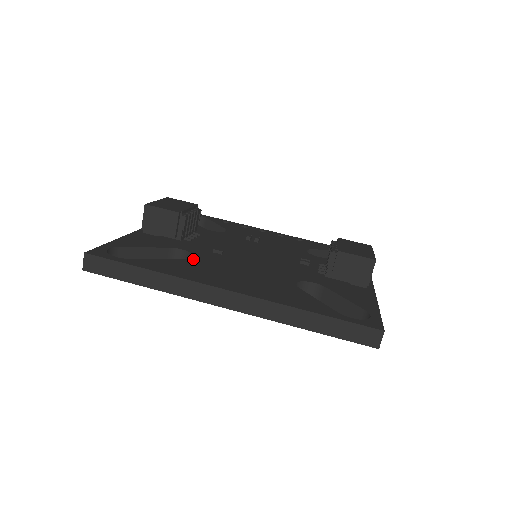
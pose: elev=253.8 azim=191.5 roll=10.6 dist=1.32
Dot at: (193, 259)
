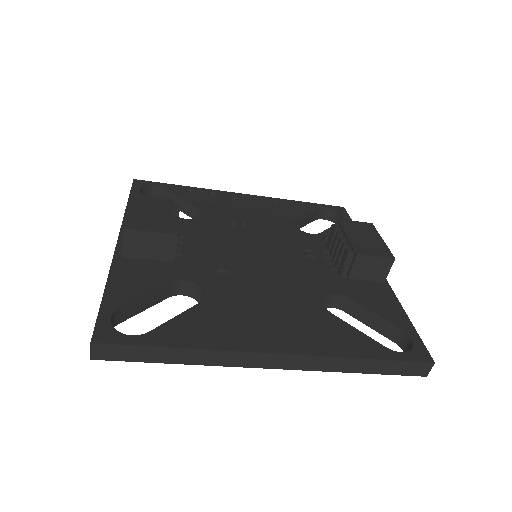
Dot at: (208, 299)
